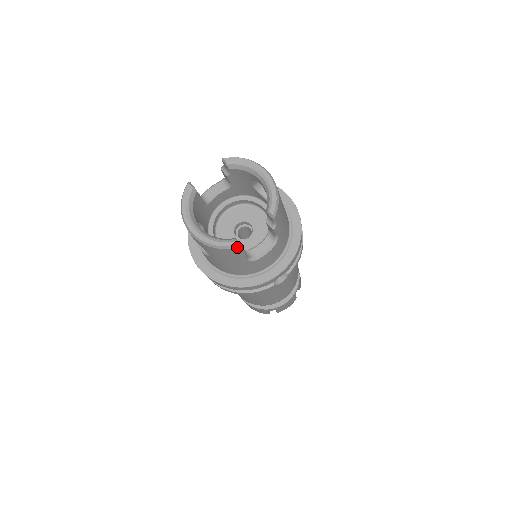
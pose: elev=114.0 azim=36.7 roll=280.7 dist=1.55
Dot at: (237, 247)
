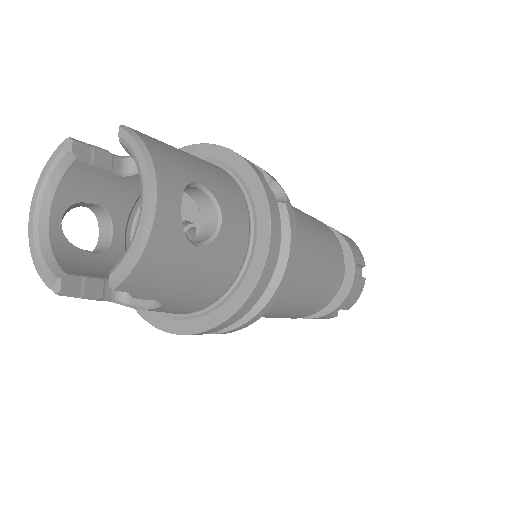
Dot at: (54, 292)
